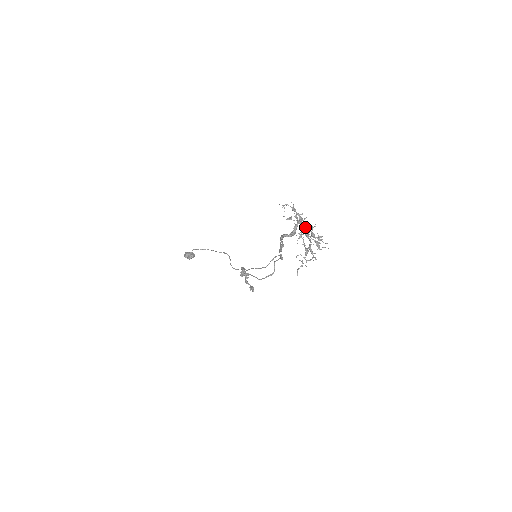
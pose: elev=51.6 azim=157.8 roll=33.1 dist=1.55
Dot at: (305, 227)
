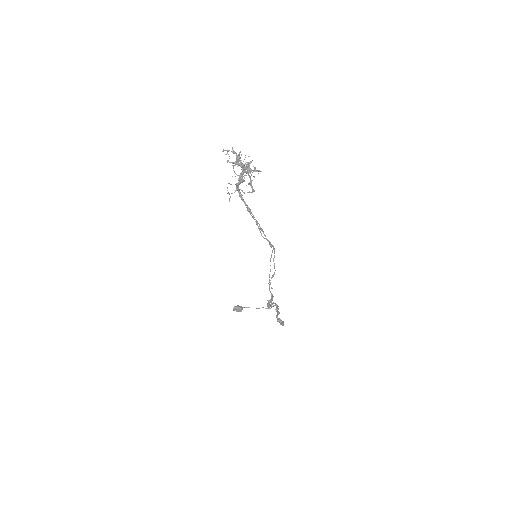
Dot at: occluded
